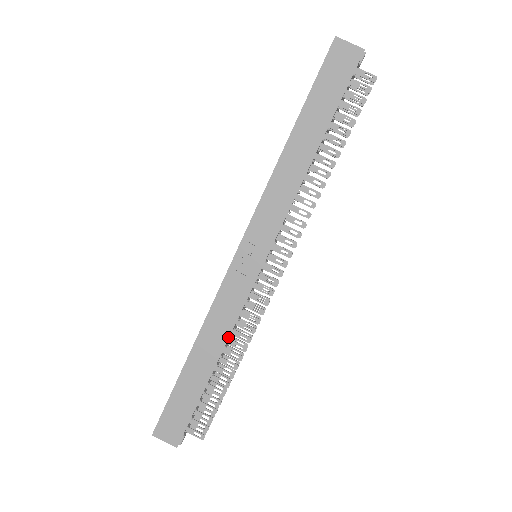
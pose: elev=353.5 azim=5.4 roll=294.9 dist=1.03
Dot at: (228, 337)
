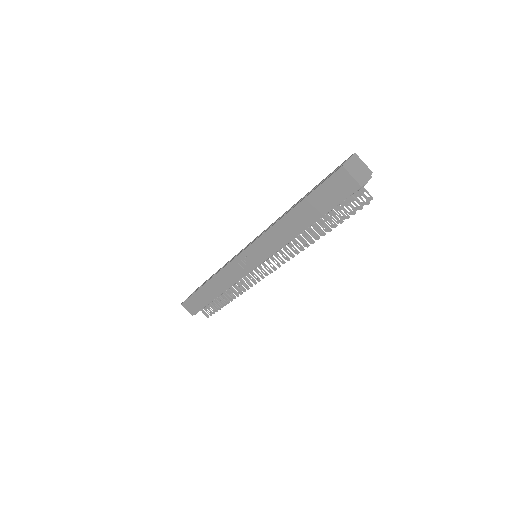
Dot at: occluded
